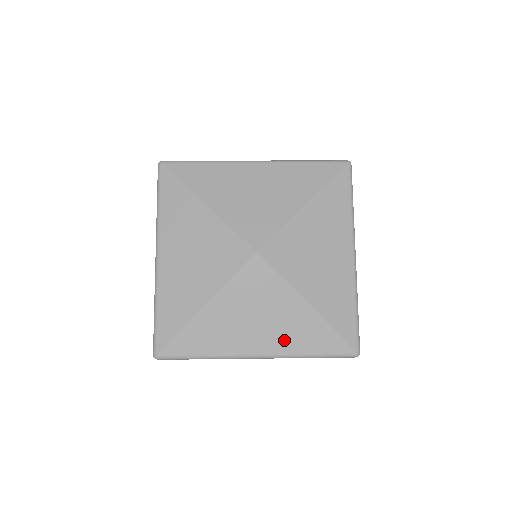
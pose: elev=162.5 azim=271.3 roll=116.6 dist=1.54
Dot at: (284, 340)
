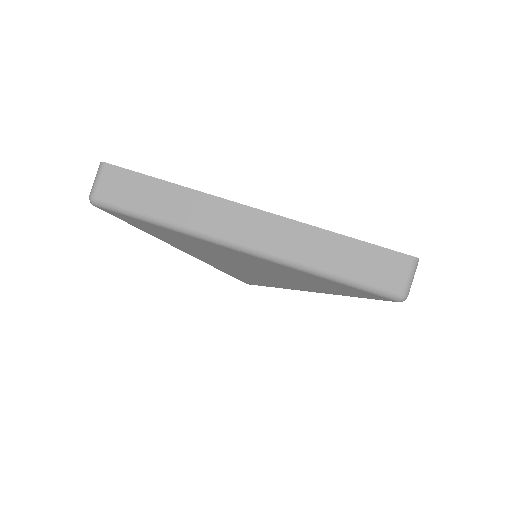
Dot at: occluded
